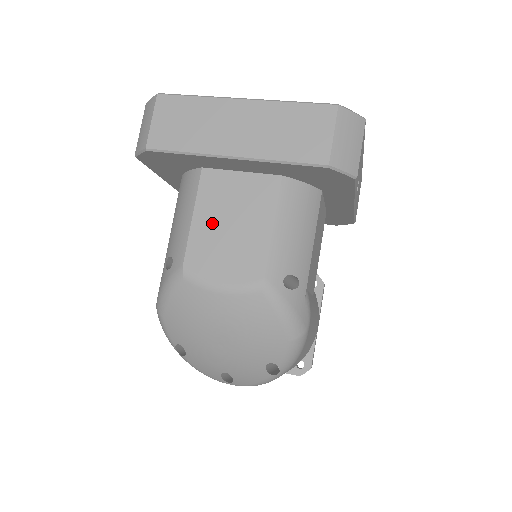
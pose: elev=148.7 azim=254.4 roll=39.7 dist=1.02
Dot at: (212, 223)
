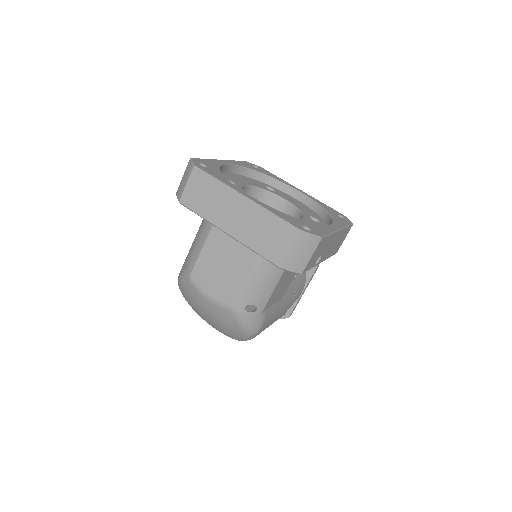
Dot at: (213, 257)
